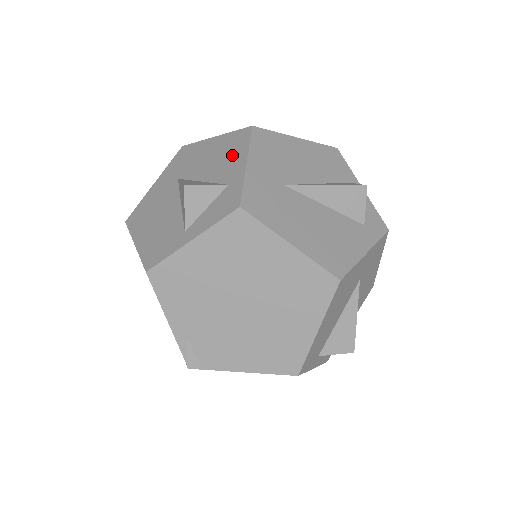
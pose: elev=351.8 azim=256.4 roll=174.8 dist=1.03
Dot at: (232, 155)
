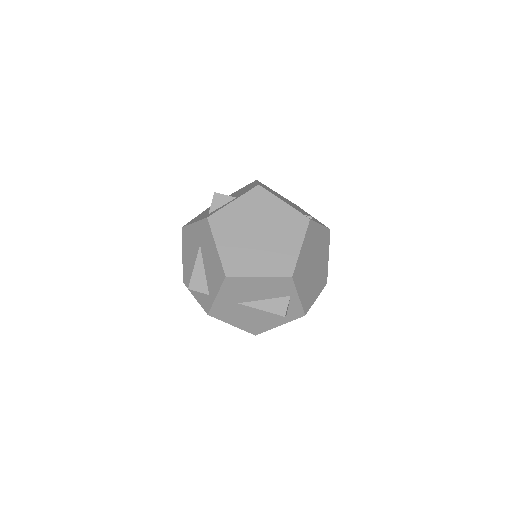
Dot at: (215, 279)
